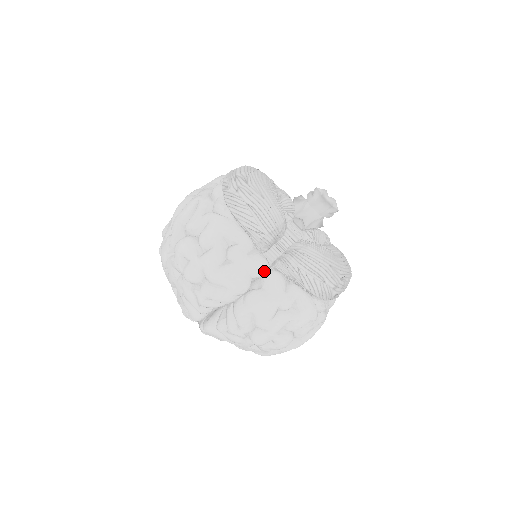
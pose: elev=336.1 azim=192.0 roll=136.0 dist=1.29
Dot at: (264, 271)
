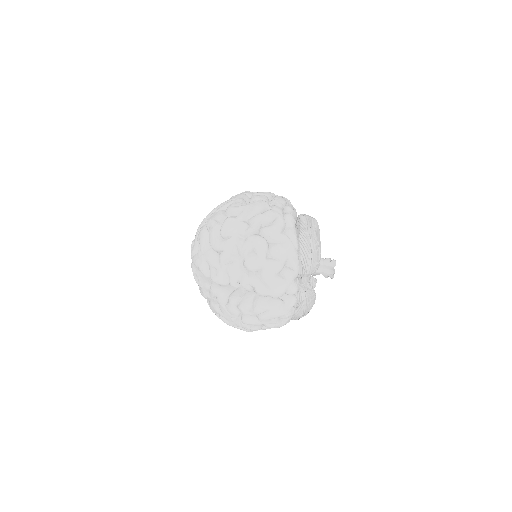
Dot at: occluded
